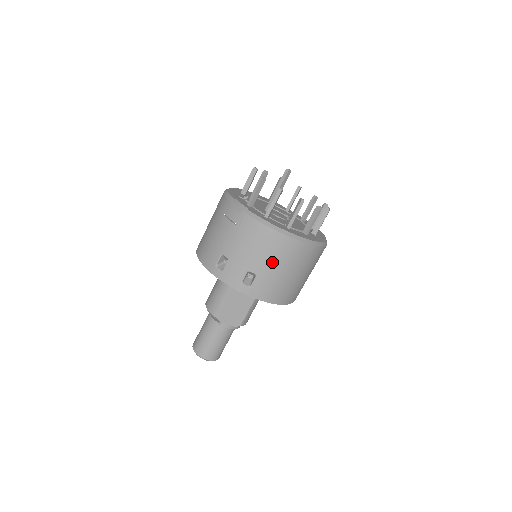
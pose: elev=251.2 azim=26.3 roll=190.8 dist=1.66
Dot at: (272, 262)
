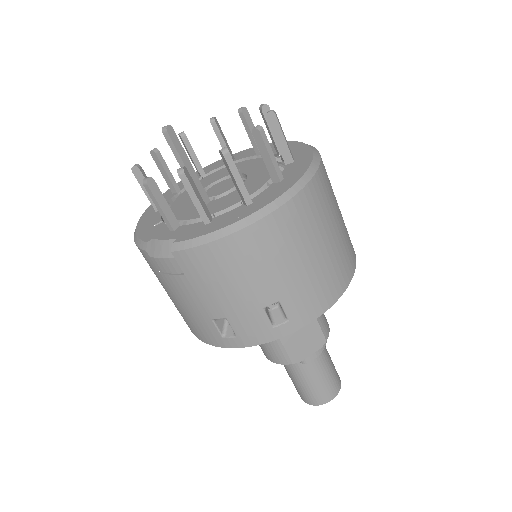
Dot at: (279, 268)
